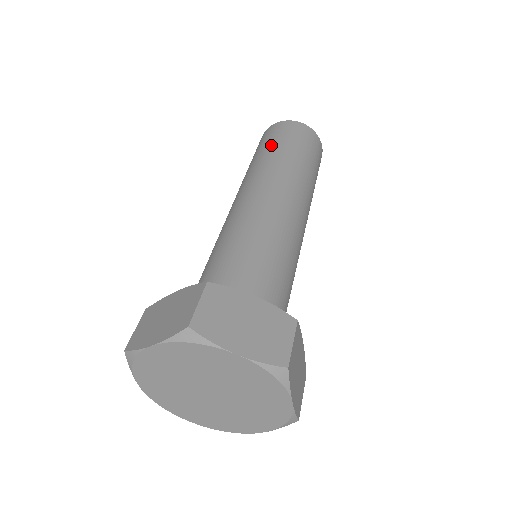
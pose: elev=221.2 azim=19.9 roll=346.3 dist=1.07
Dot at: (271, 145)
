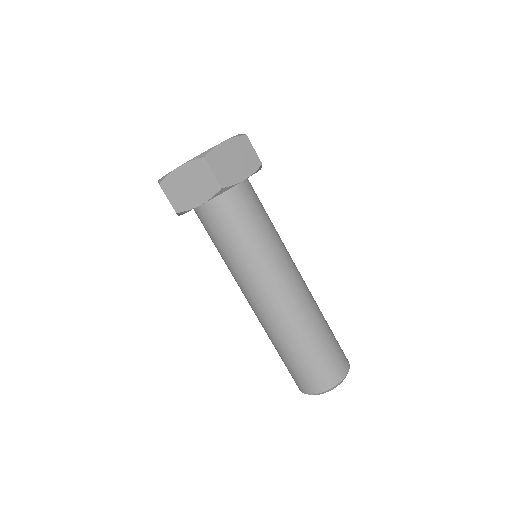
Dot at: occluded
